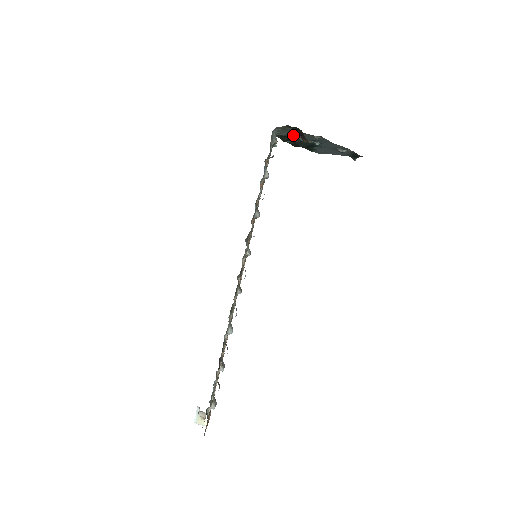
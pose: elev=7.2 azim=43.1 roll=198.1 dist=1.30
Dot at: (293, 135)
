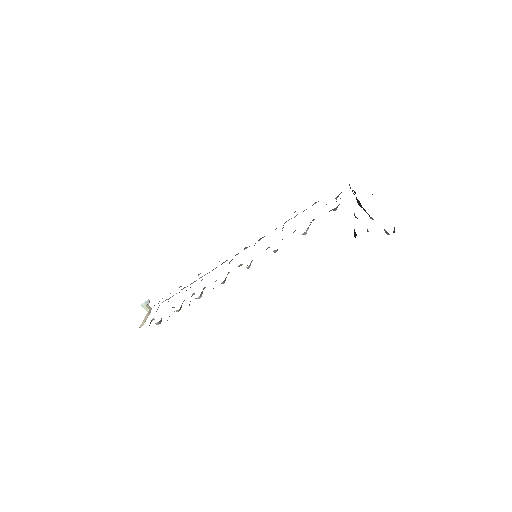
Dot at: occluded
